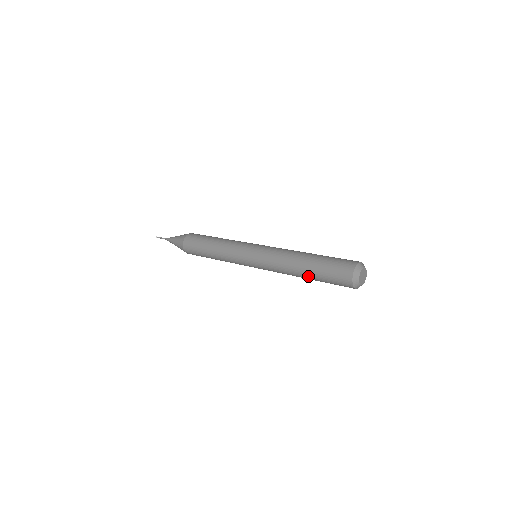
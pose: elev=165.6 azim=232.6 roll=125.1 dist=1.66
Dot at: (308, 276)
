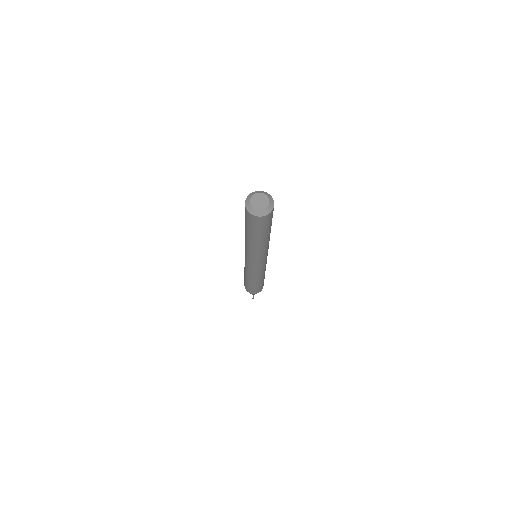
Dot at: (255, 239)
